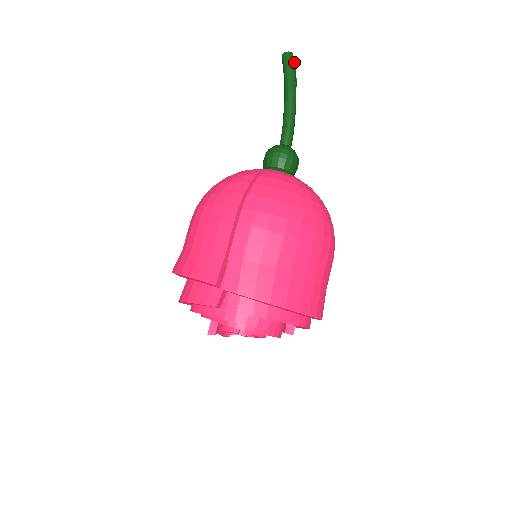
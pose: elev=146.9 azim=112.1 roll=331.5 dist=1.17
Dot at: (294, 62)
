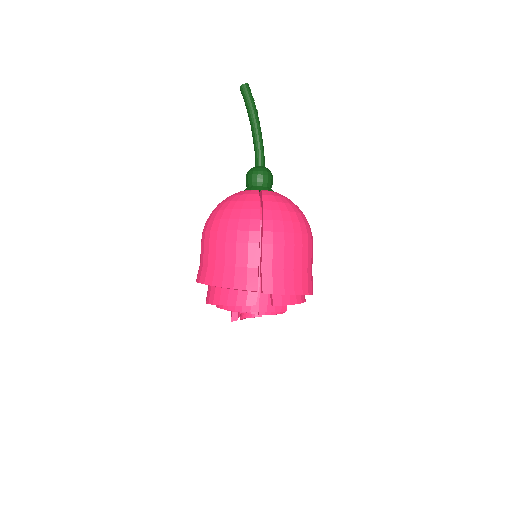
Dot at: occluded
